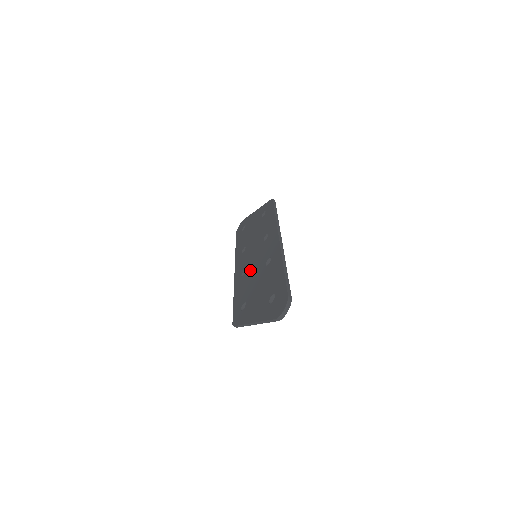
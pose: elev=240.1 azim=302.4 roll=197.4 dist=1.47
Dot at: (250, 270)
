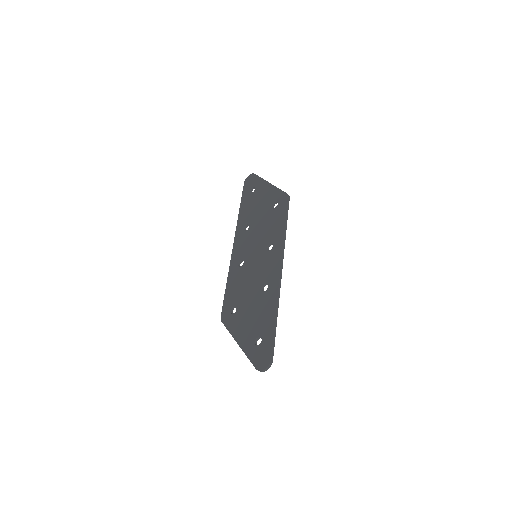
Dot at: (247, 271)
